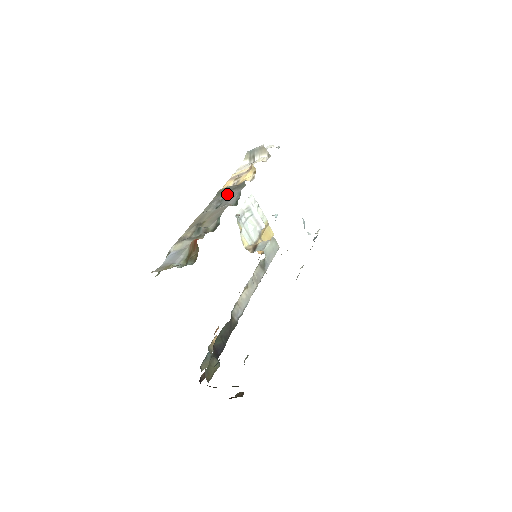
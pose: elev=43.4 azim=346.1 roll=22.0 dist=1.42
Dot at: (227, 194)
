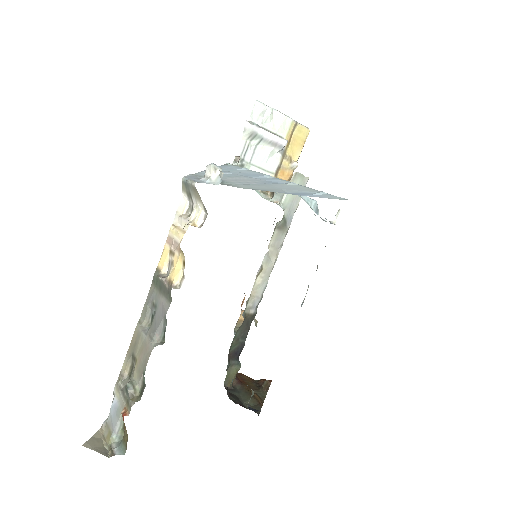
Dot at: (158, 299)
